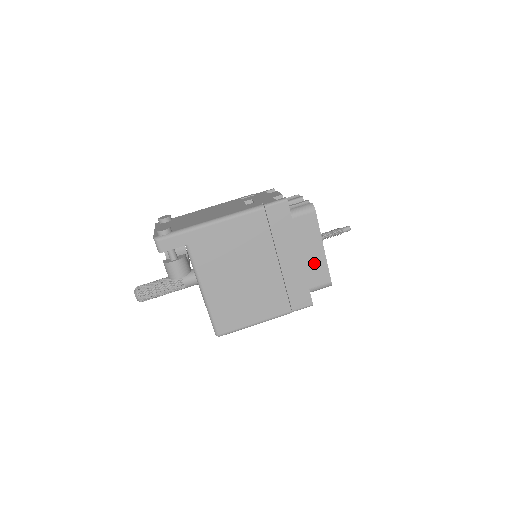
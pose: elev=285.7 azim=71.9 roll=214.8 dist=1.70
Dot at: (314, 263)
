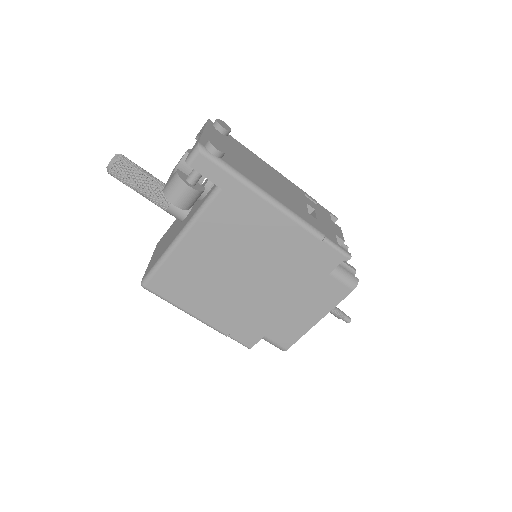
Dot at: (295, 323)
